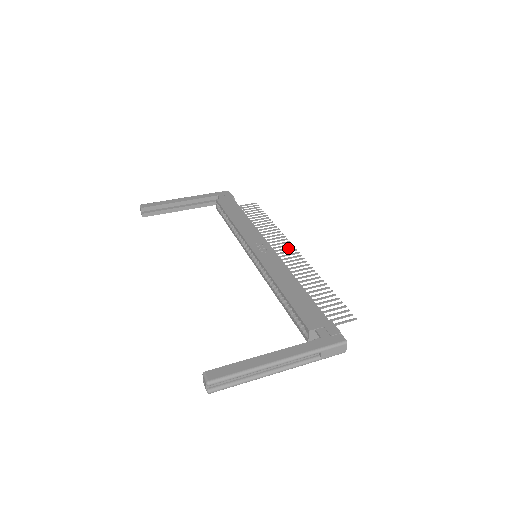
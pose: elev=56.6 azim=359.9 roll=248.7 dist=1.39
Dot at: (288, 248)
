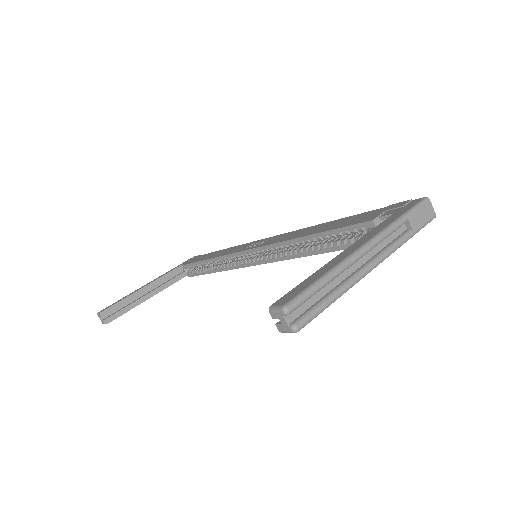
Dot at: occluded
